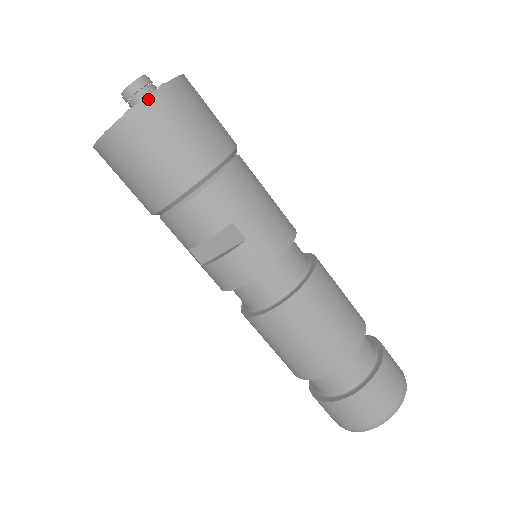
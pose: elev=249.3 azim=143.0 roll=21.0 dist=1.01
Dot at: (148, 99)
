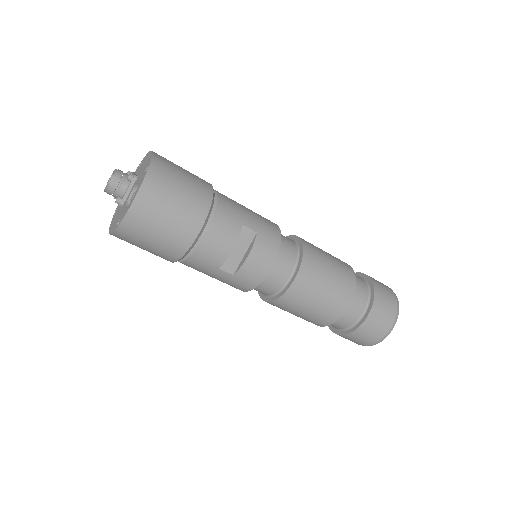
Dot at: (151, 166)
